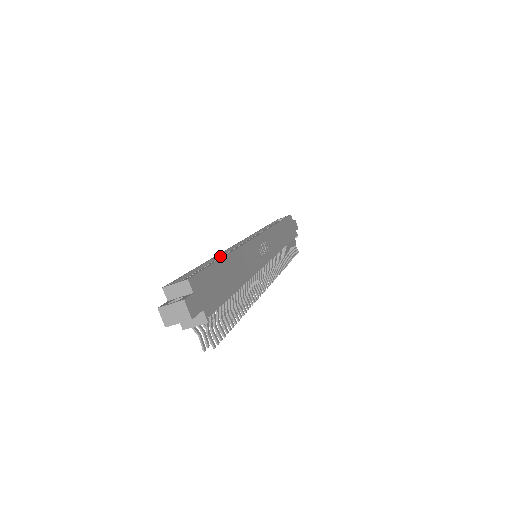
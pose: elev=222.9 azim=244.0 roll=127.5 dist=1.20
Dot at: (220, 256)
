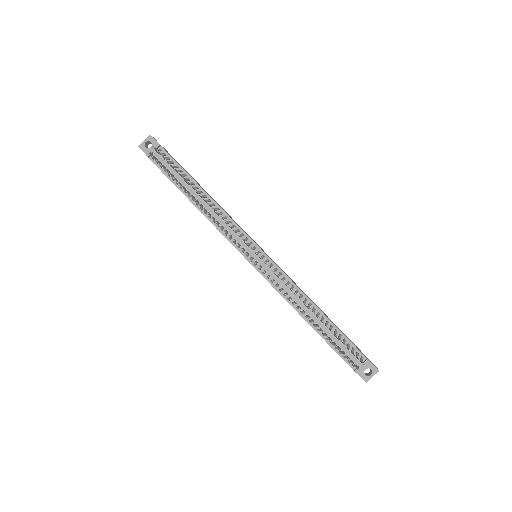
Dot at: occluded
